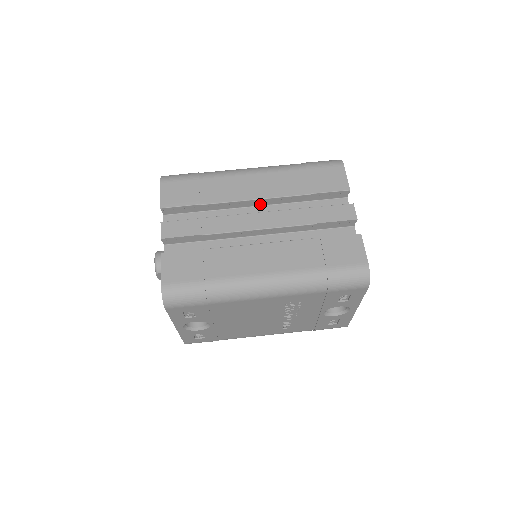
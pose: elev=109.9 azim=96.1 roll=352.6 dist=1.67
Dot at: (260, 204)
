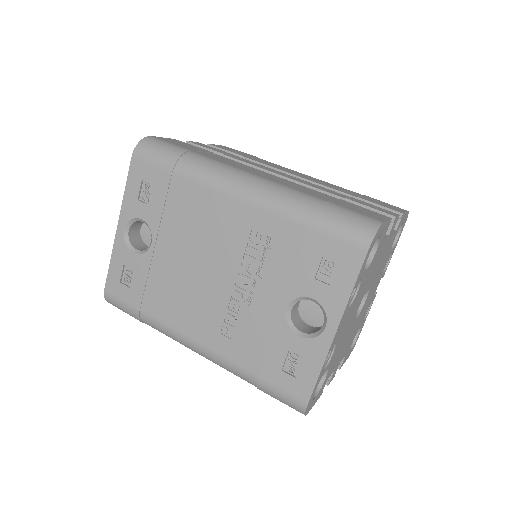
Dot at: occluded
